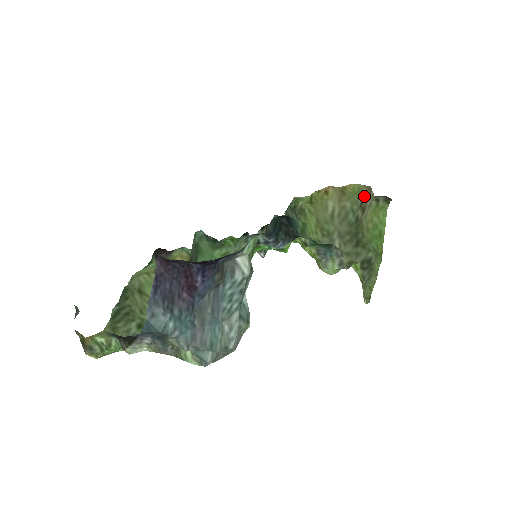
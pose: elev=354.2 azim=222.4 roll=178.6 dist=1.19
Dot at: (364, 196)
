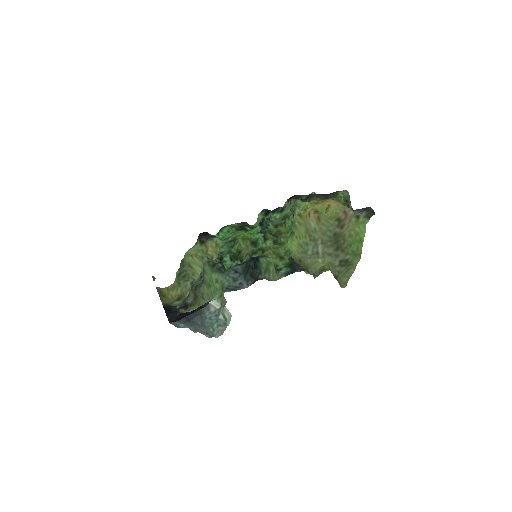
Dot at: (341, 219)
